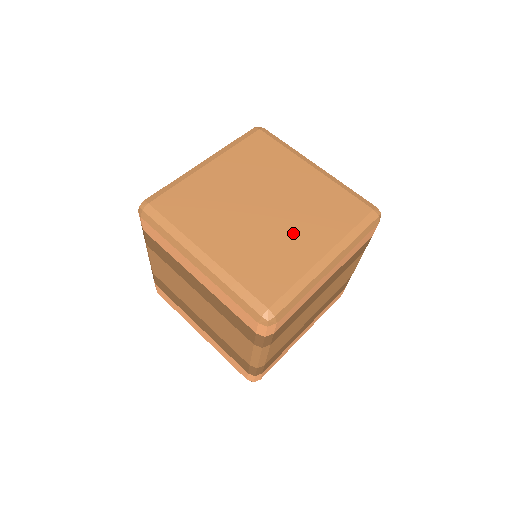
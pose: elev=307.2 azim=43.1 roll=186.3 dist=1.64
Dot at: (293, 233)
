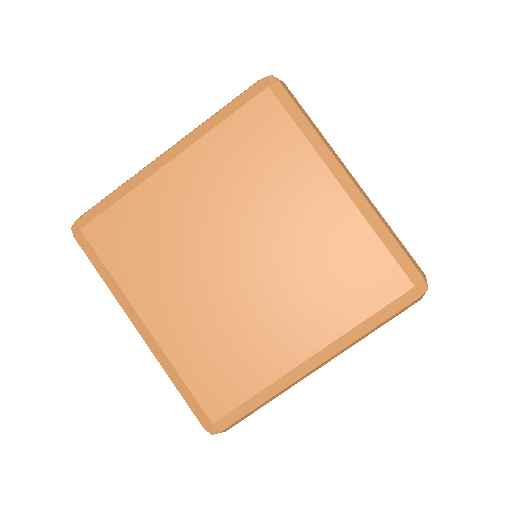
Dot at: (273, 312)
